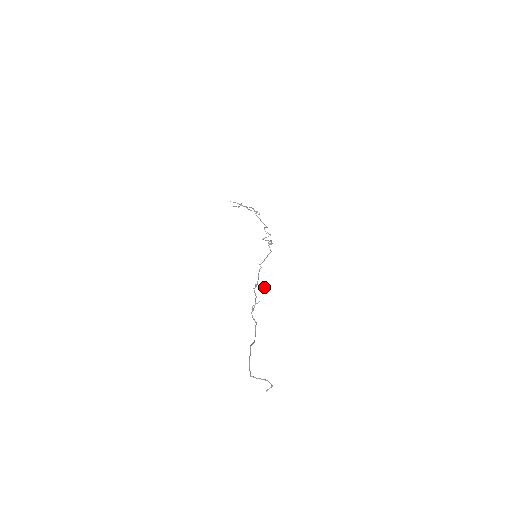
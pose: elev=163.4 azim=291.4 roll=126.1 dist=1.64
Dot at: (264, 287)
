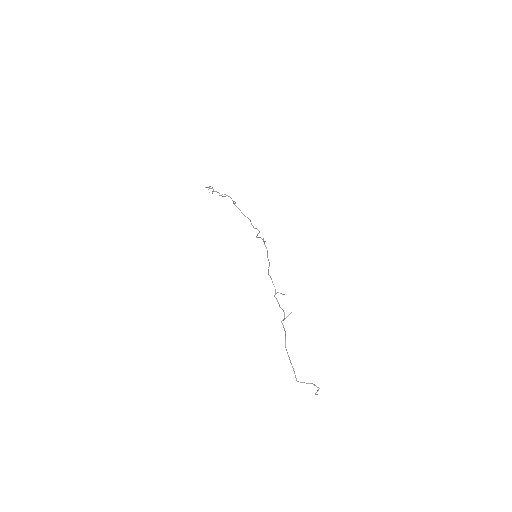
Dot at: (284, 294)
